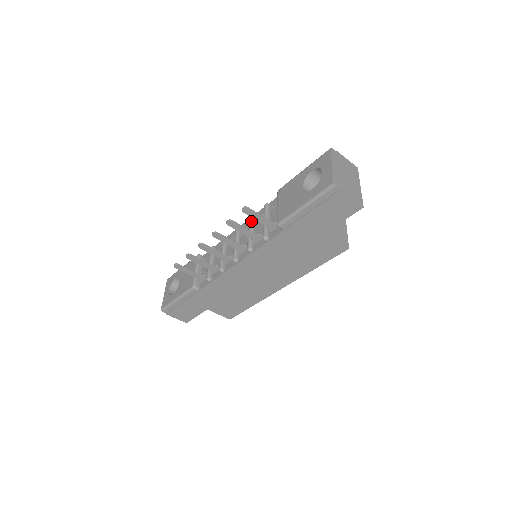
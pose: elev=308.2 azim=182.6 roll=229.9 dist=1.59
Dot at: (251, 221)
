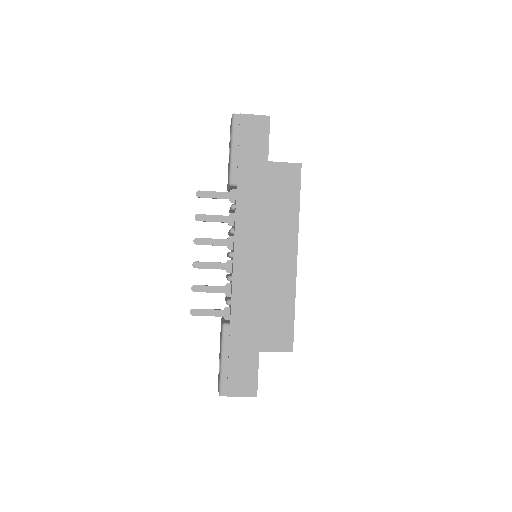
Dot at: occluded
